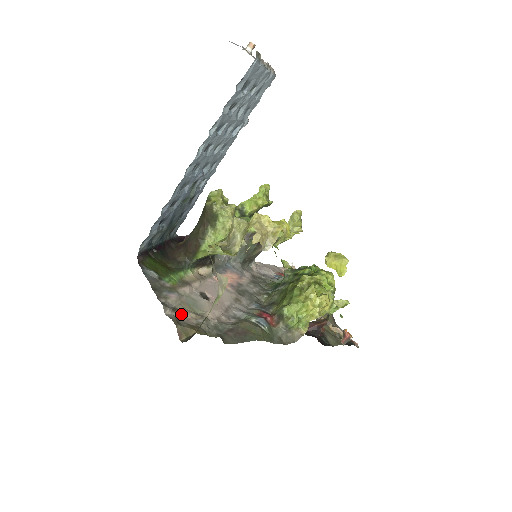
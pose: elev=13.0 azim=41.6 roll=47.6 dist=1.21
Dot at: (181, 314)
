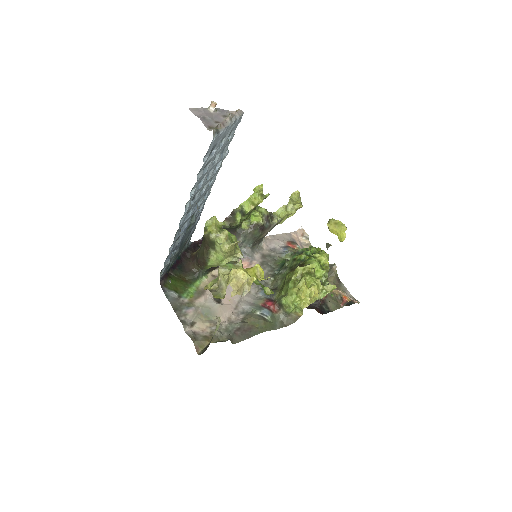
Dot at: (198, 327)
